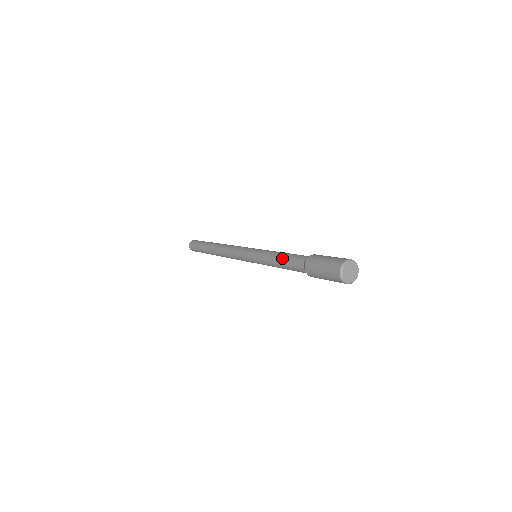
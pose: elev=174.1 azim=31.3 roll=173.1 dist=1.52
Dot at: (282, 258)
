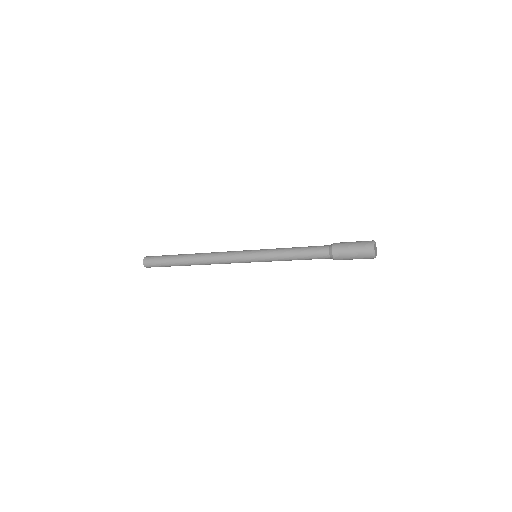
Dot at: (300, 255)
